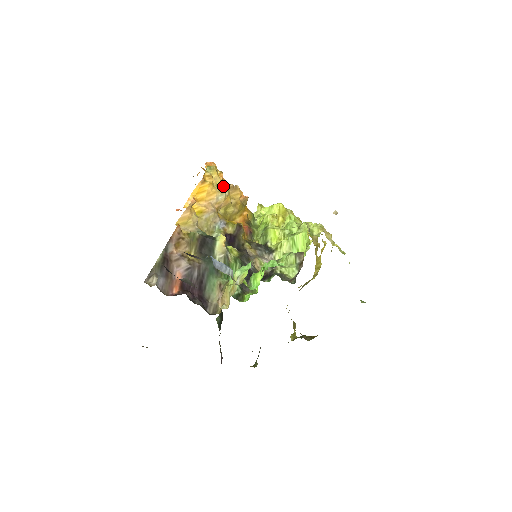
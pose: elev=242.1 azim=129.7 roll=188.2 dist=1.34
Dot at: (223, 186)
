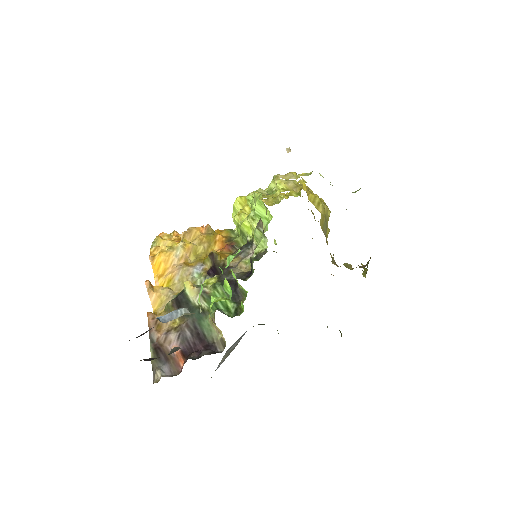
Dot at: (175, 242)
